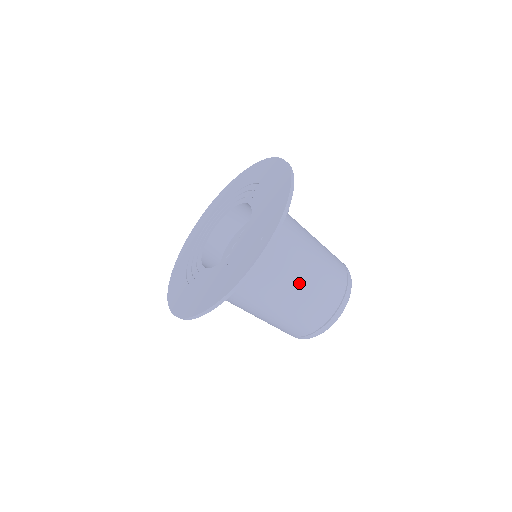
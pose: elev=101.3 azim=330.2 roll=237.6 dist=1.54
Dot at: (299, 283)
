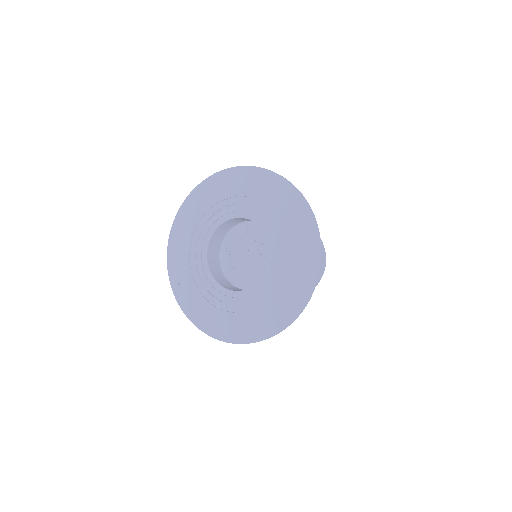
Dot at: occluded
